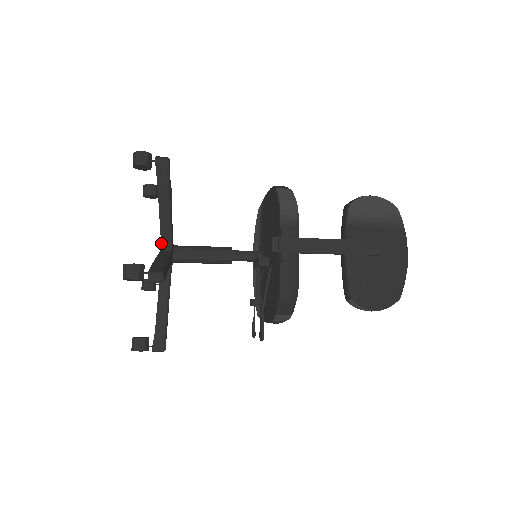
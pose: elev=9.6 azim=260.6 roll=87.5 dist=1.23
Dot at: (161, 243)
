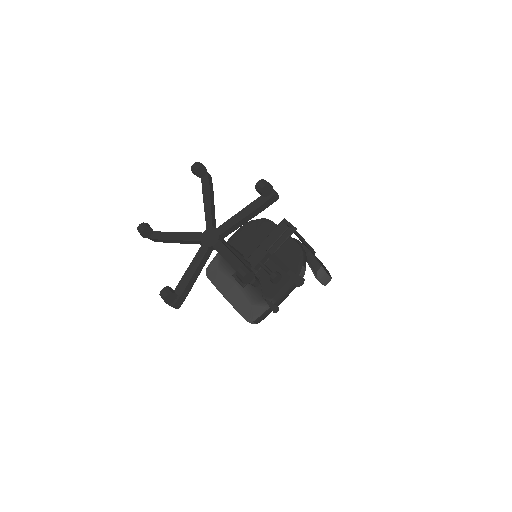
Dot at: (212, 226)
